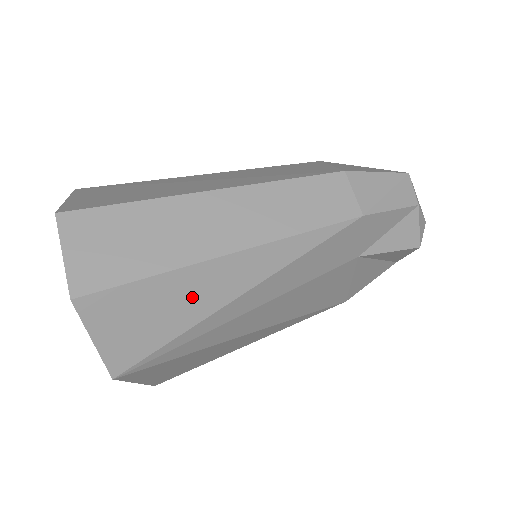
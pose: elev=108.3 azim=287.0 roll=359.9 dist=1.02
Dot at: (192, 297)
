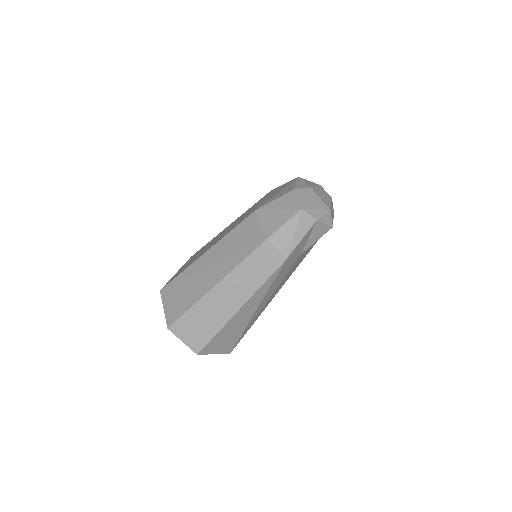
Dot at: (237, 325)
